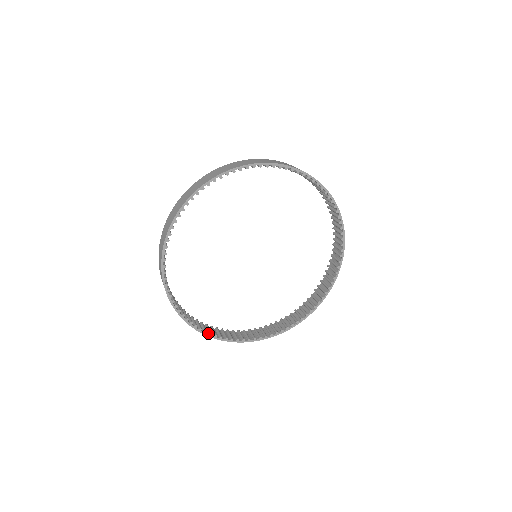
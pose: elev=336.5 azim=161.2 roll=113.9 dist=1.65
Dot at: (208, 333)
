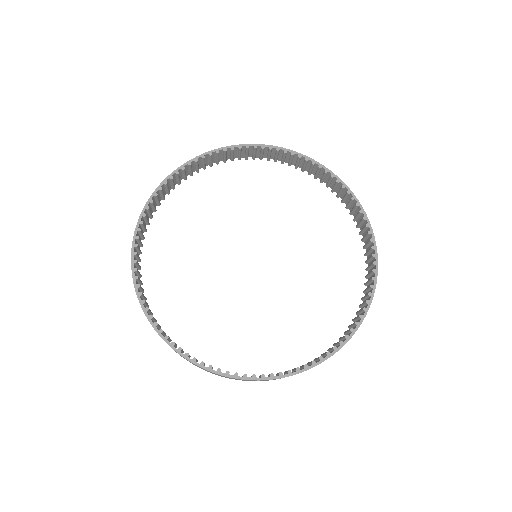
Dot at: (224, 373)
